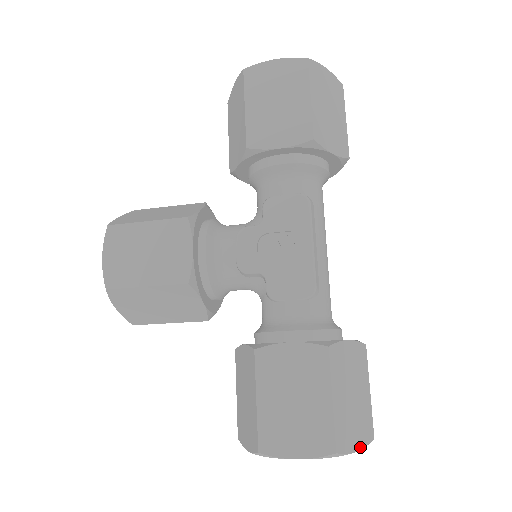
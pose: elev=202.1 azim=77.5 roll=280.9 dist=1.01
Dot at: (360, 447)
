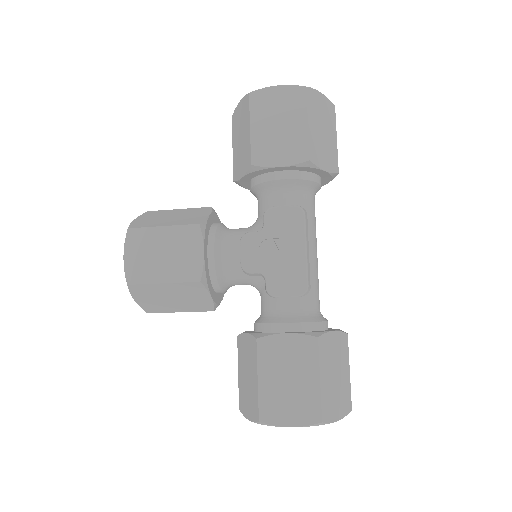
Dot at: (340, 417)
